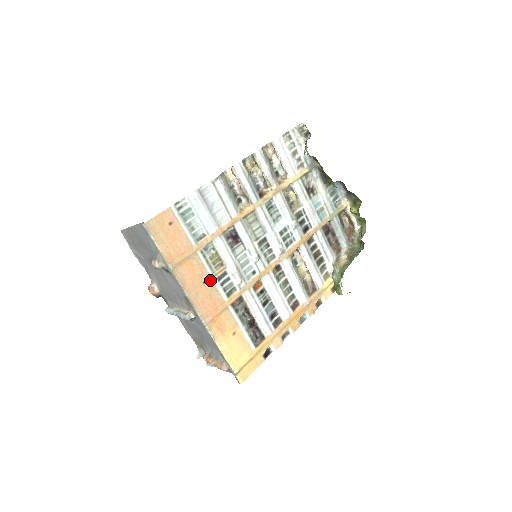
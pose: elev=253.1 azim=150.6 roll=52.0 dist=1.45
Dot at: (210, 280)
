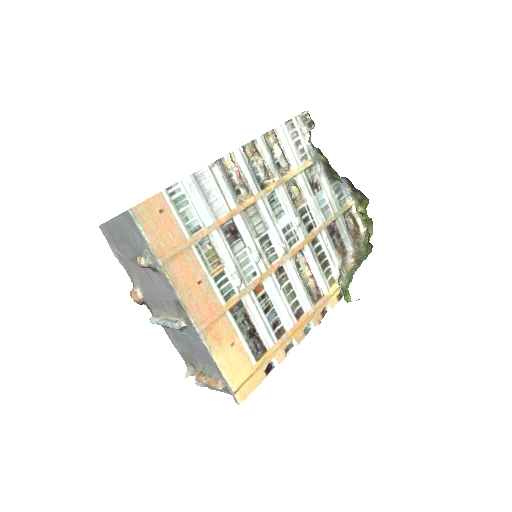
Dot at: (206, 280)
